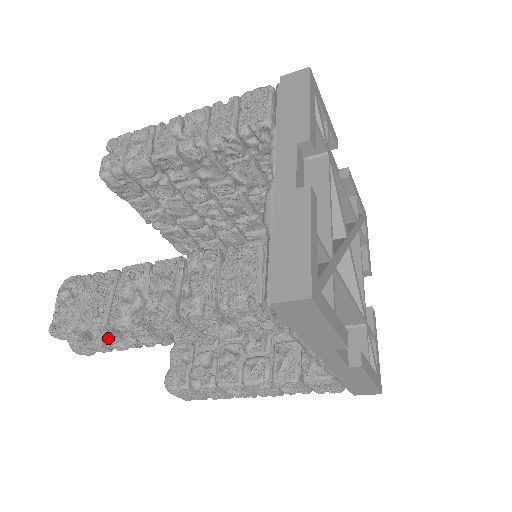
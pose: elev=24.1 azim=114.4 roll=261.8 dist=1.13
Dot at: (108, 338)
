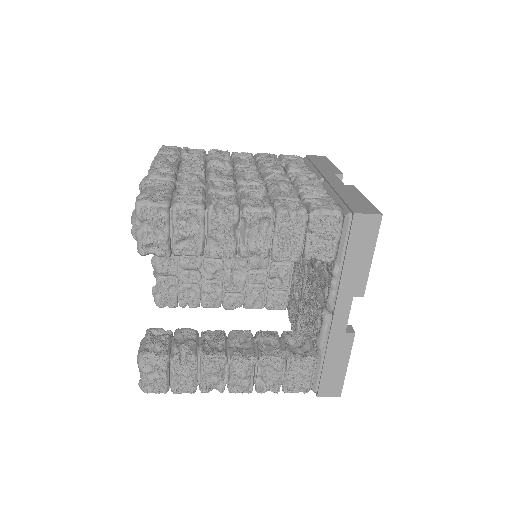
Dot at: occluded
